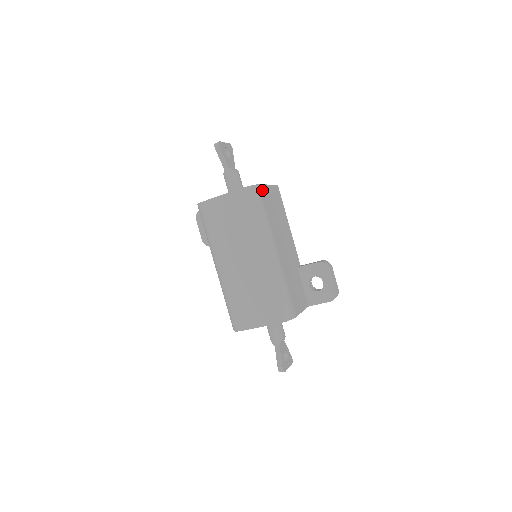
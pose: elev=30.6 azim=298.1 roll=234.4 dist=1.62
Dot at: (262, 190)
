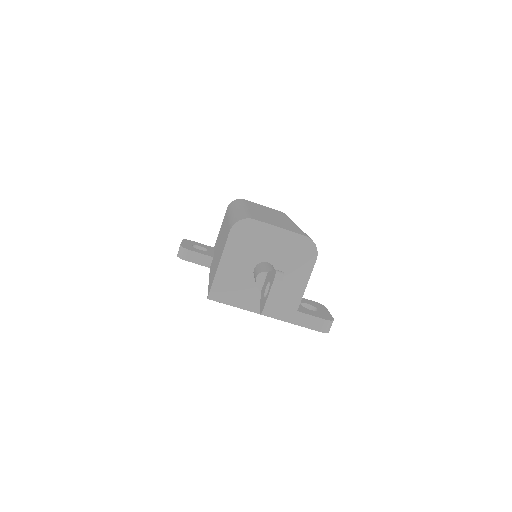
Dot at: occluded
